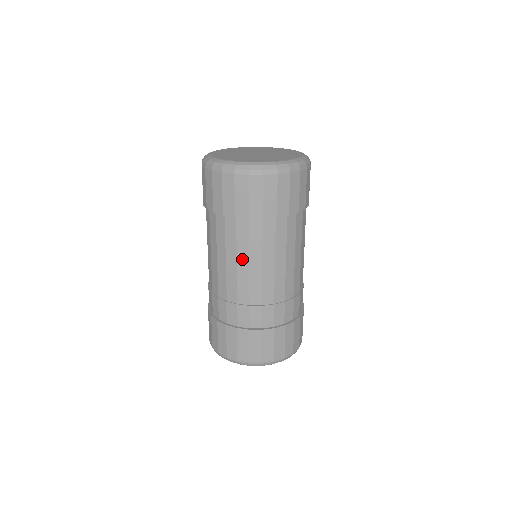
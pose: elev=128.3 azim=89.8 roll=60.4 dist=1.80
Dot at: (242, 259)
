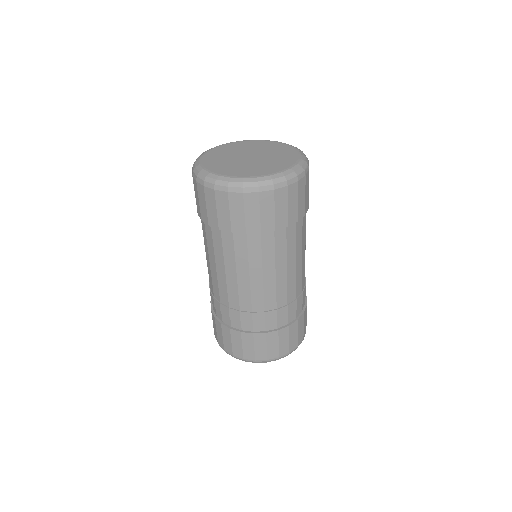
Dot at: (230, 269)
